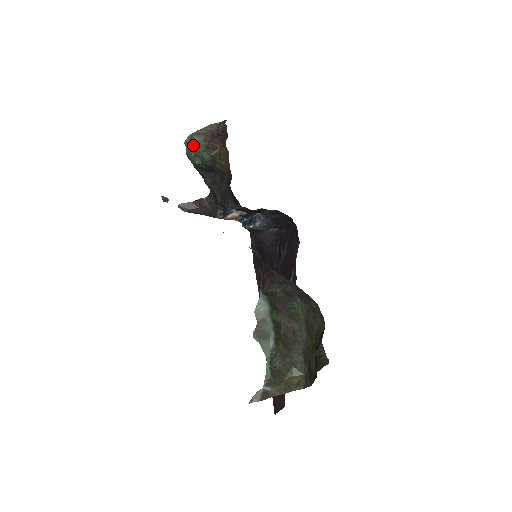
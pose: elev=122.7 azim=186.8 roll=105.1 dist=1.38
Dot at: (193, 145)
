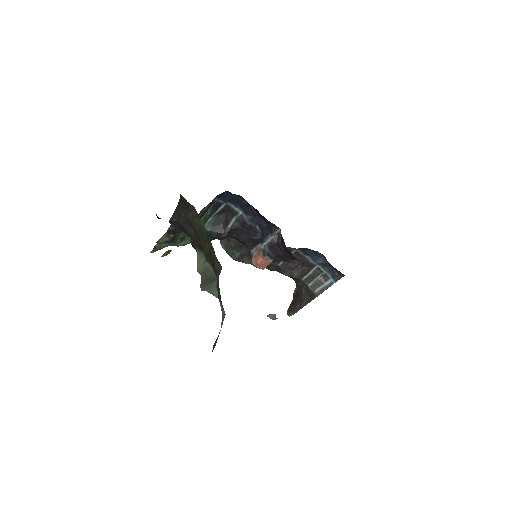
Dot at: (222, 246)
